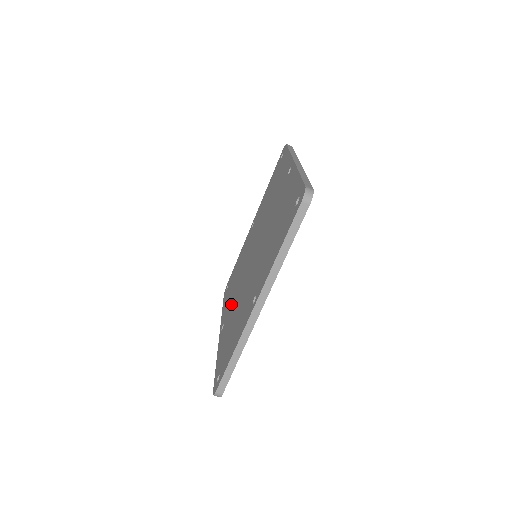
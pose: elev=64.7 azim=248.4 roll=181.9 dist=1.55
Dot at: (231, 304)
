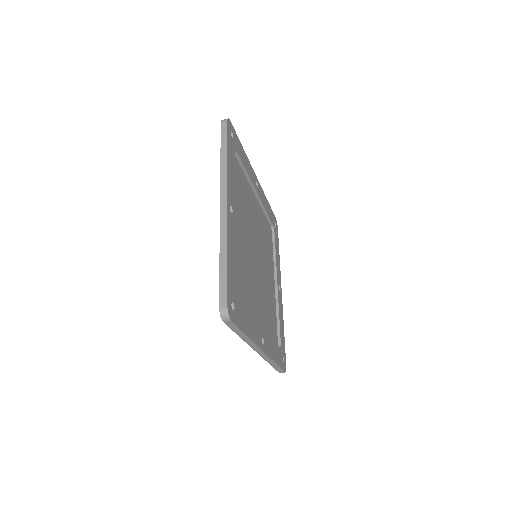
Dot at: occluded
